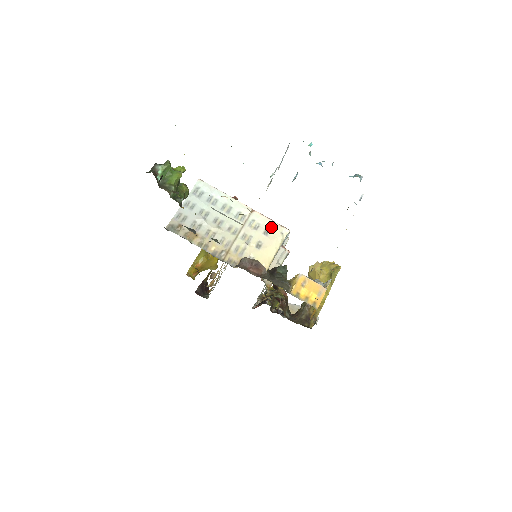
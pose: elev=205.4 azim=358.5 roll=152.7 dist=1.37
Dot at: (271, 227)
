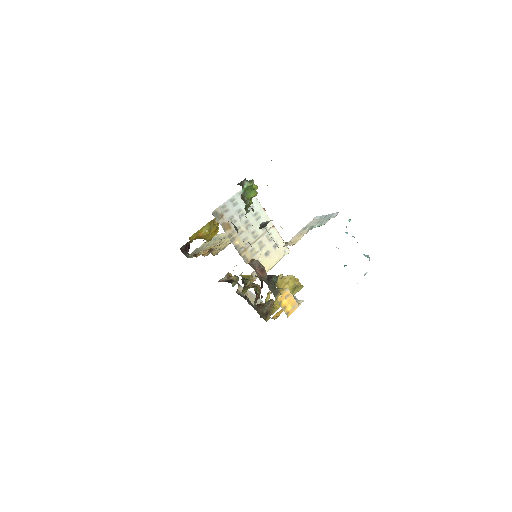
Dot at: (280, 244)
